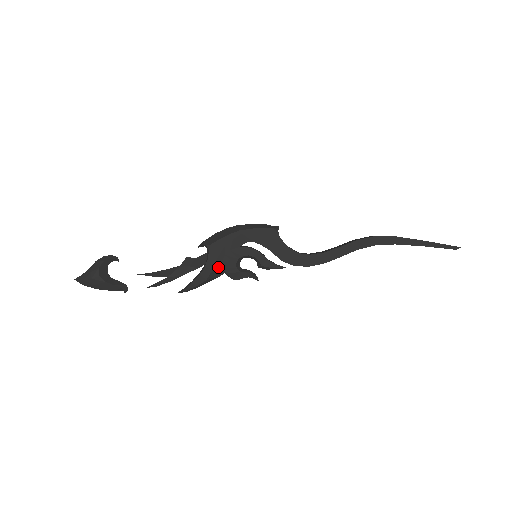
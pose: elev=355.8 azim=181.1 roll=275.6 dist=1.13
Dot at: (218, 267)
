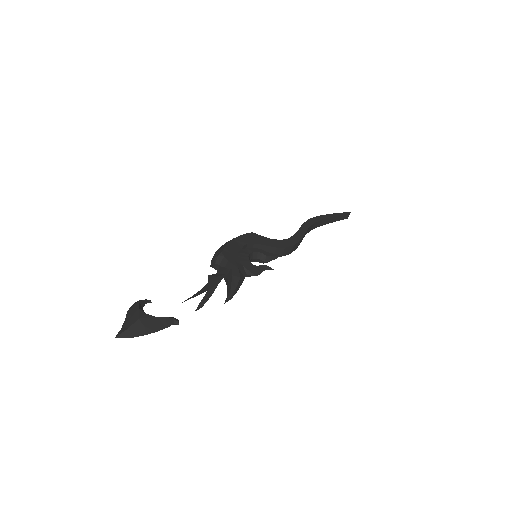
Dot at: (240, 266)
